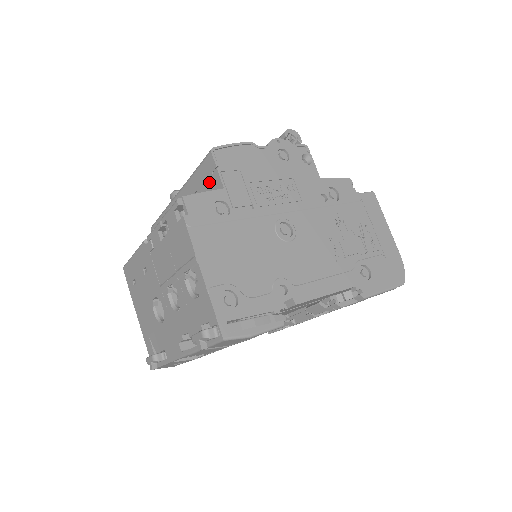
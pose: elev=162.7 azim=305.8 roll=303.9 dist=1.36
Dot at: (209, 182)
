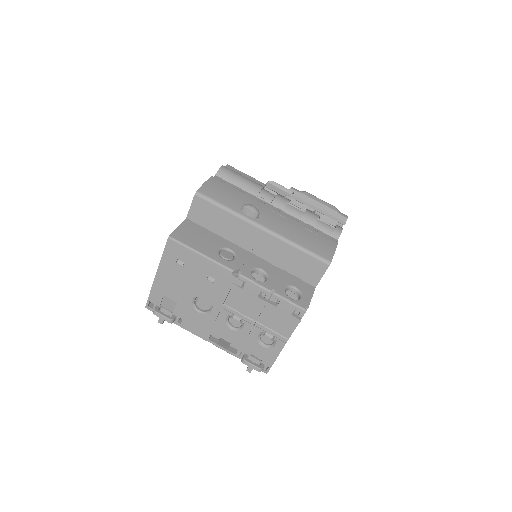
Dot at: (308, 270)
